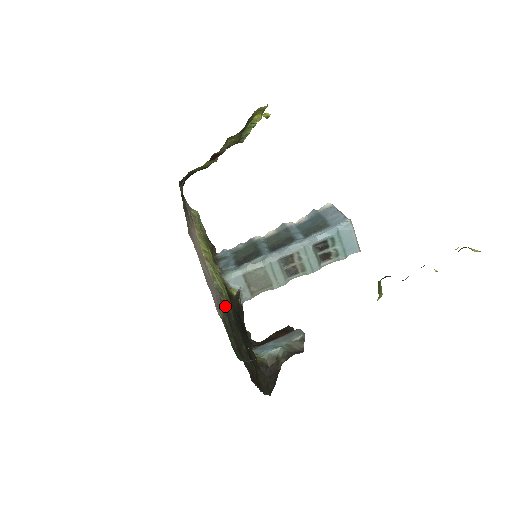
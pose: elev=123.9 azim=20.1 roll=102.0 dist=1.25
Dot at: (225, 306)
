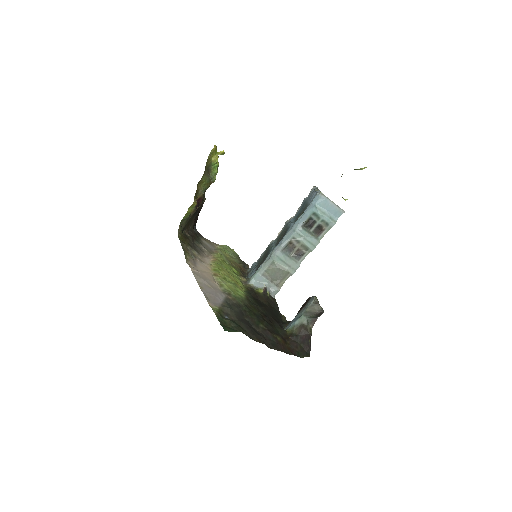
Dot at: (234, 302)
